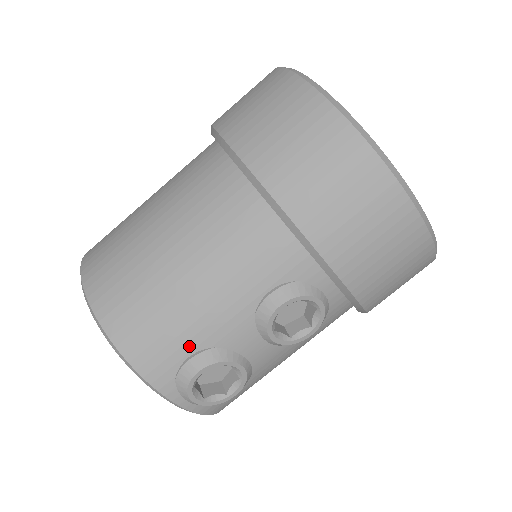
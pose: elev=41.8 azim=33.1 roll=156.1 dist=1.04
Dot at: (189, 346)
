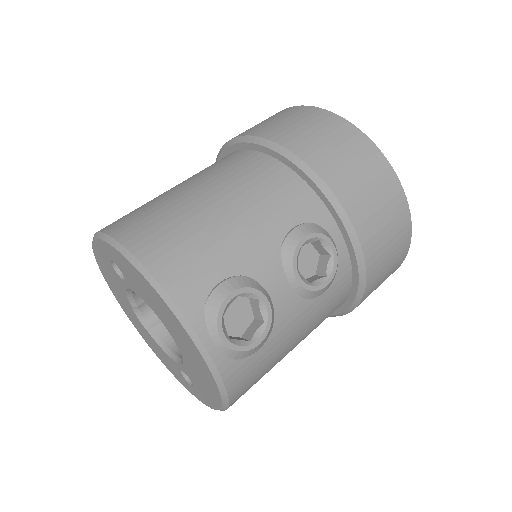
Dot at: (221, 270)
